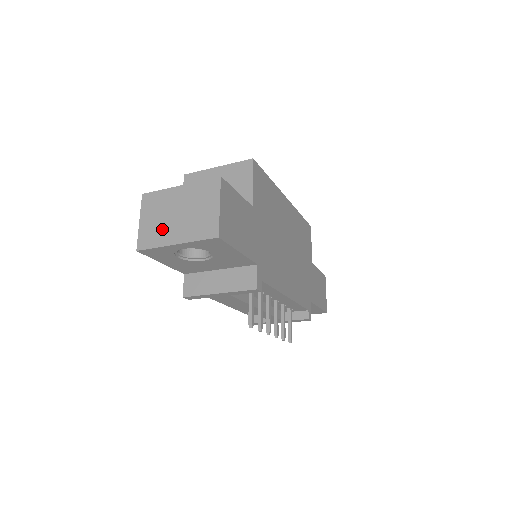
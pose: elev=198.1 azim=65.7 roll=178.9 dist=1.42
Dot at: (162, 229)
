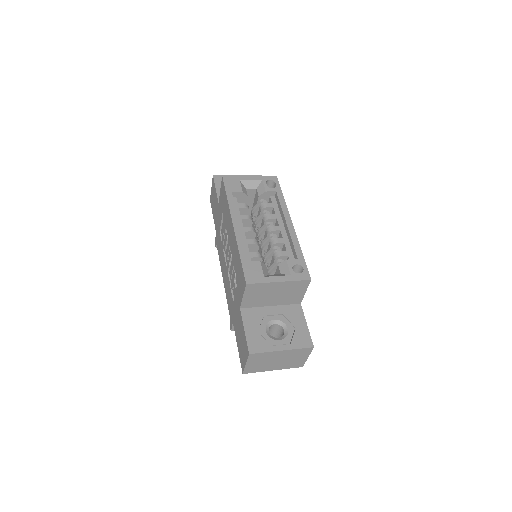
Dot at: (264, 366)
